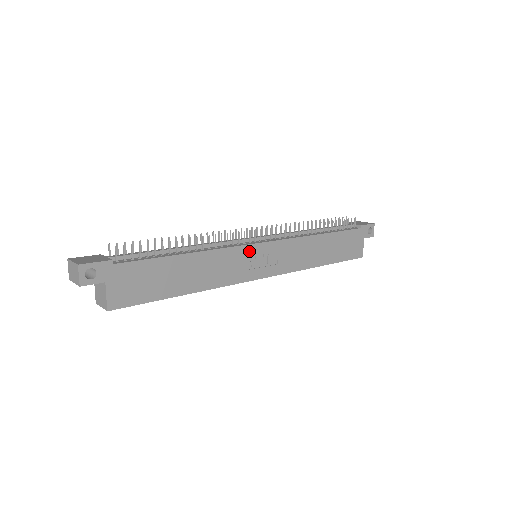
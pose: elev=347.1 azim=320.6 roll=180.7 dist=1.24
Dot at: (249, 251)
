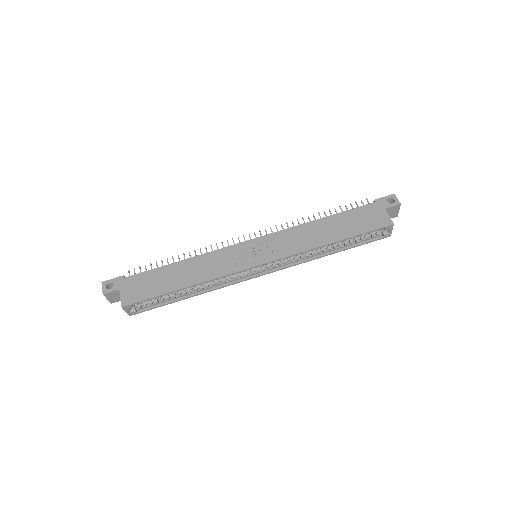
Dot at: (237, 249)
